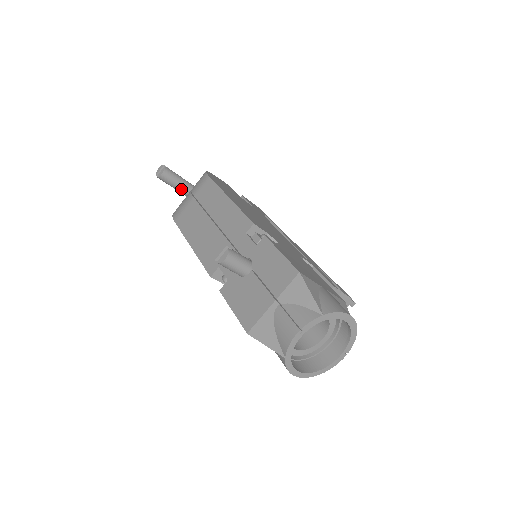
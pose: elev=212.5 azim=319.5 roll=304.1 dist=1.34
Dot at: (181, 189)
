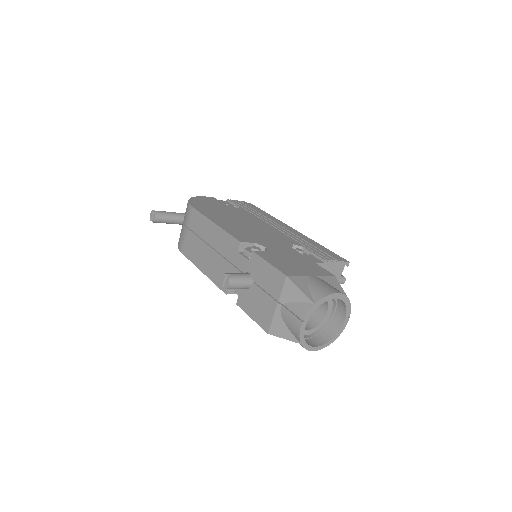
Dot at: (175, 222)
